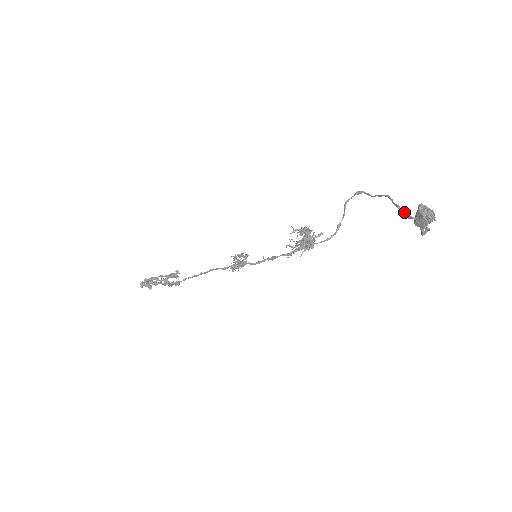
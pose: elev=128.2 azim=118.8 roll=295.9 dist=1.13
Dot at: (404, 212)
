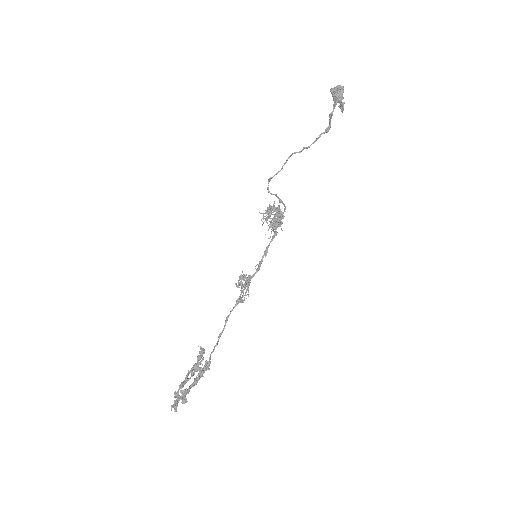
Dot at: (312, 143)
